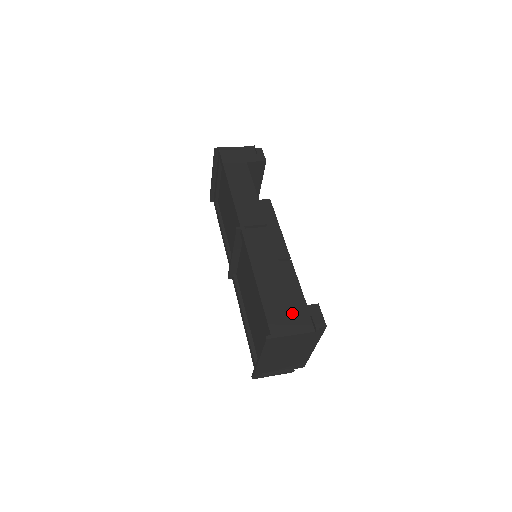
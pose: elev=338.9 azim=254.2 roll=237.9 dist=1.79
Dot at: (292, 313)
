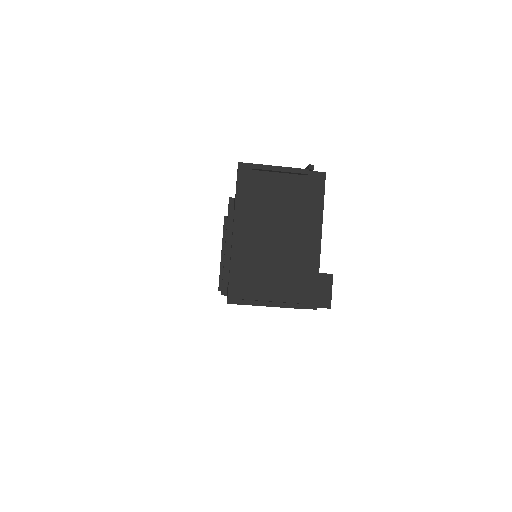
Dot at: occluded
